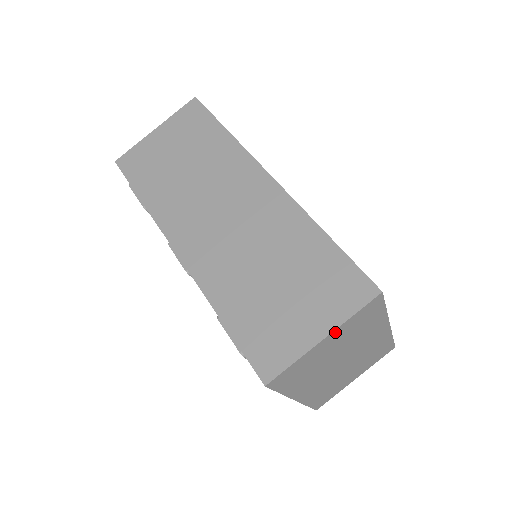
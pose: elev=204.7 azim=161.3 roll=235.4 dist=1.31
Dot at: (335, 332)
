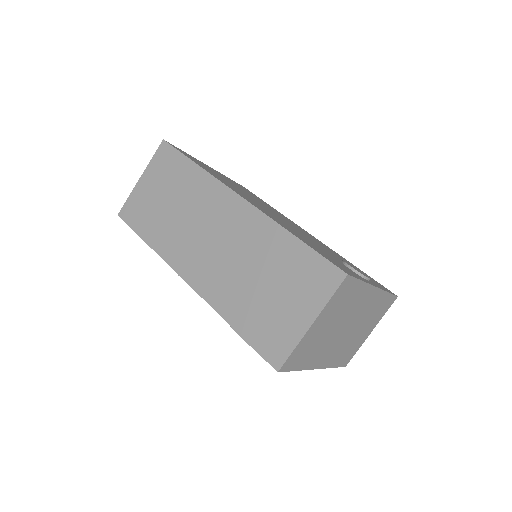
Dot at: (320, 316)
